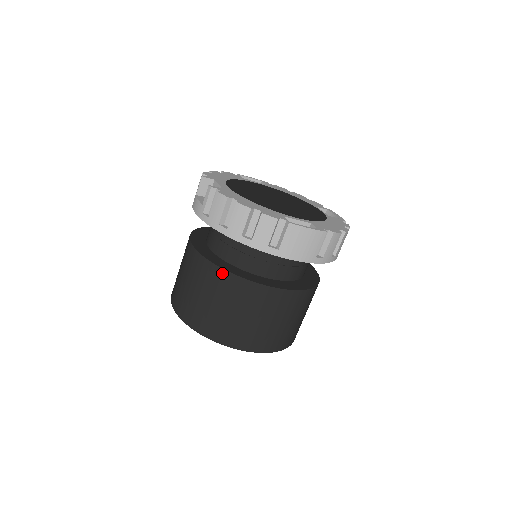
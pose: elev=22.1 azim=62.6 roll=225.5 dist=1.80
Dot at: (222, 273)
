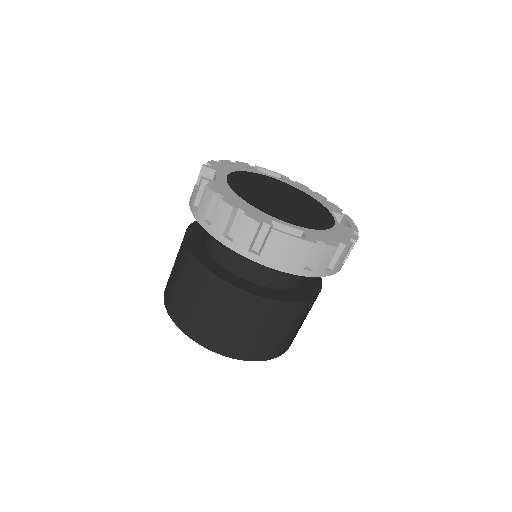
Dot at: (204, 271)
